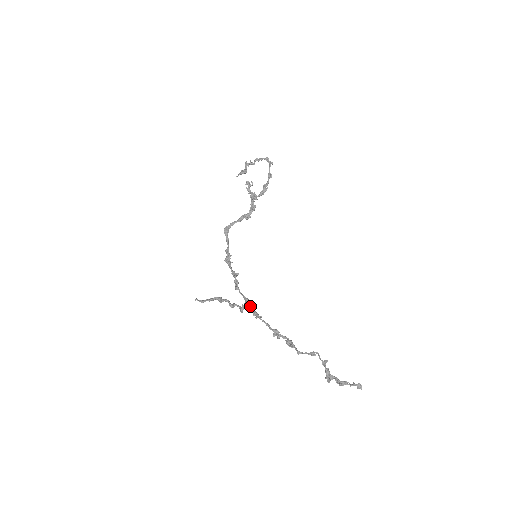
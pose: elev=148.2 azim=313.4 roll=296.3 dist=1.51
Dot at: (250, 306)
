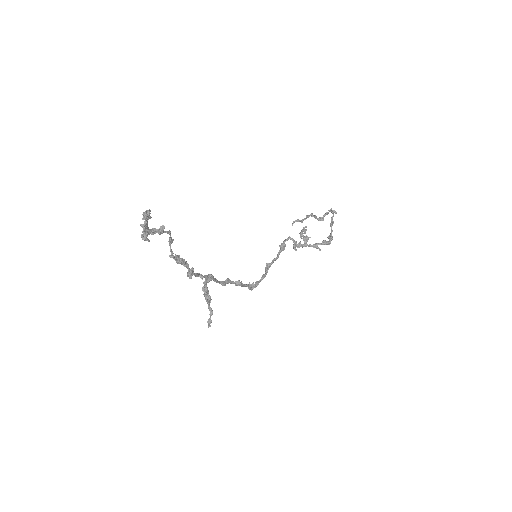
Dot at: (207, 277)
